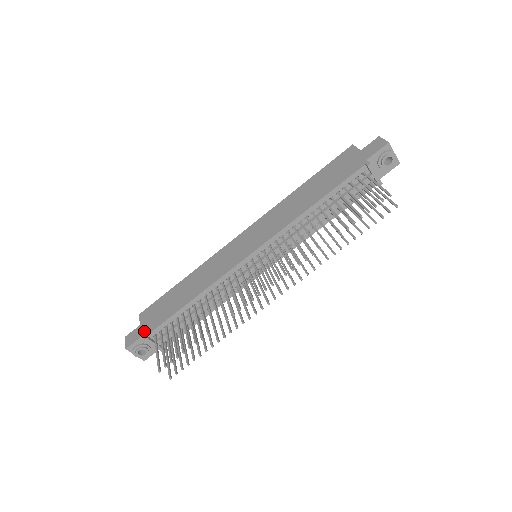
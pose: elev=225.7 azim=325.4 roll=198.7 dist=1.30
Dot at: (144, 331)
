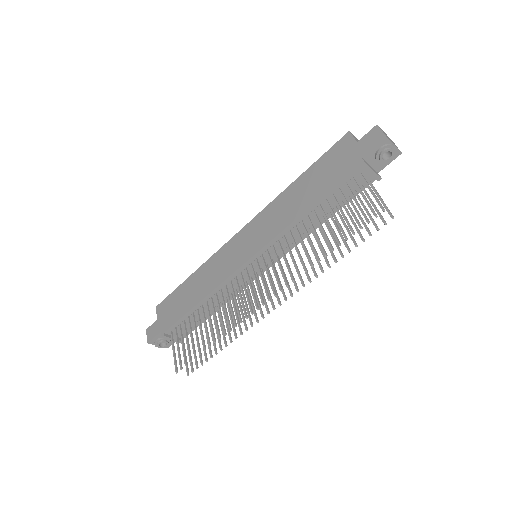
Dot at: (161, 328)
